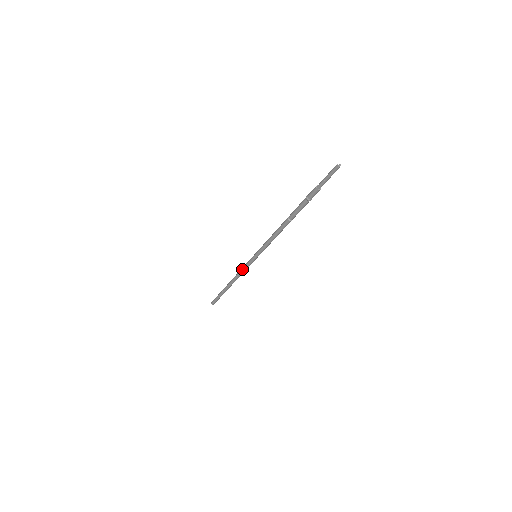
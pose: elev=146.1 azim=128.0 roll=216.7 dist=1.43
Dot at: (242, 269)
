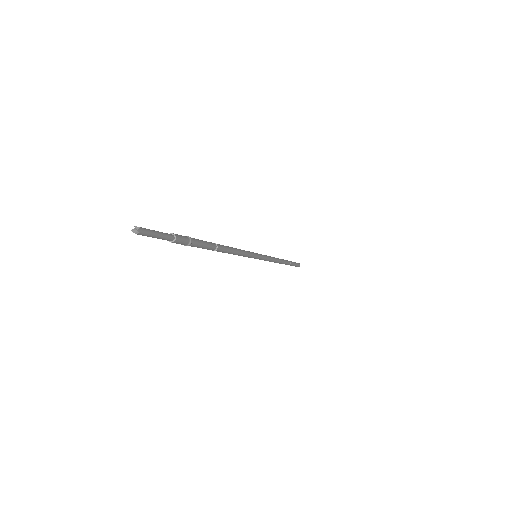
Dot at: occluded
